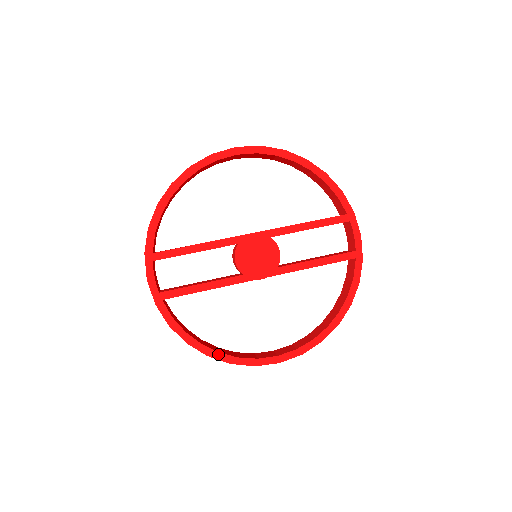
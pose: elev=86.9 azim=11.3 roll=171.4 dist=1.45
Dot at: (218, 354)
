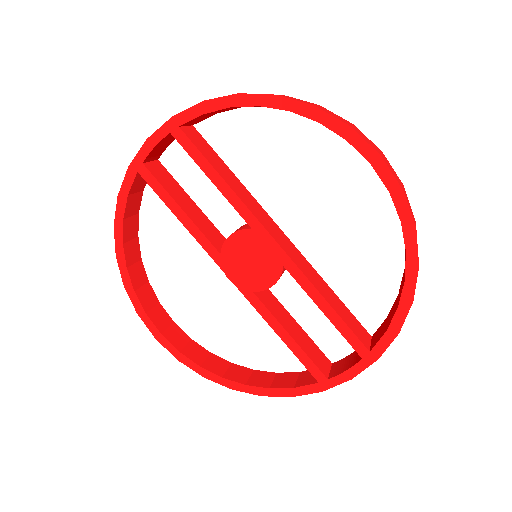
Dot at: (125, 268)
